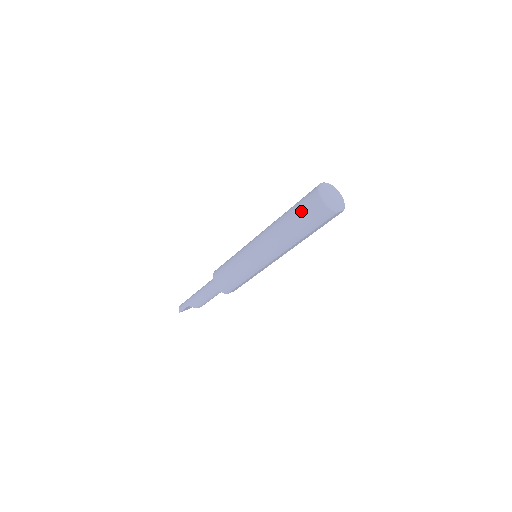
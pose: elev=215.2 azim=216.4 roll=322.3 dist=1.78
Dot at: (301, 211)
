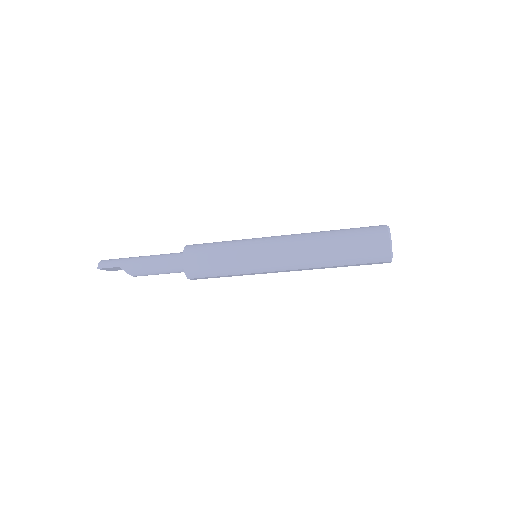
Dot at: (358, 239)
